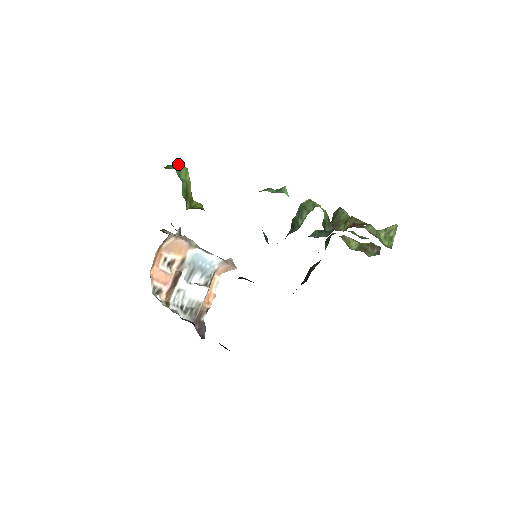
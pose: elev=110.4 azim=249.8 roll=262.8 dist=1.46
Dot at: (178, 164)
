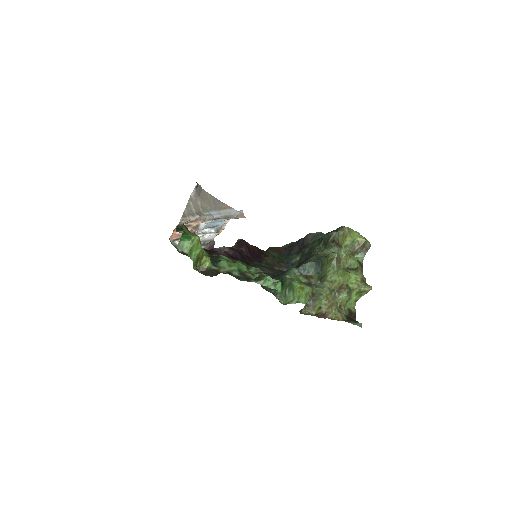
Dot at: (190, 241)
